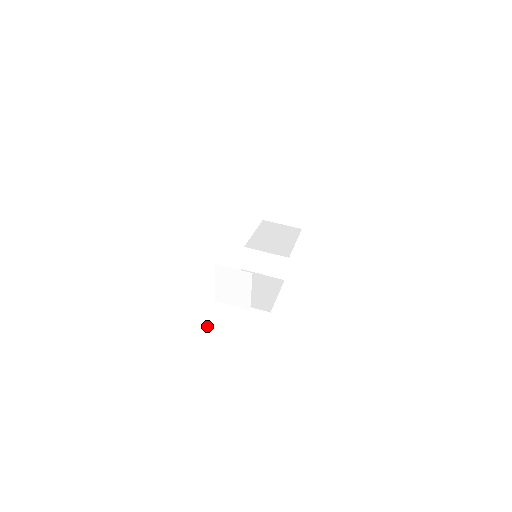
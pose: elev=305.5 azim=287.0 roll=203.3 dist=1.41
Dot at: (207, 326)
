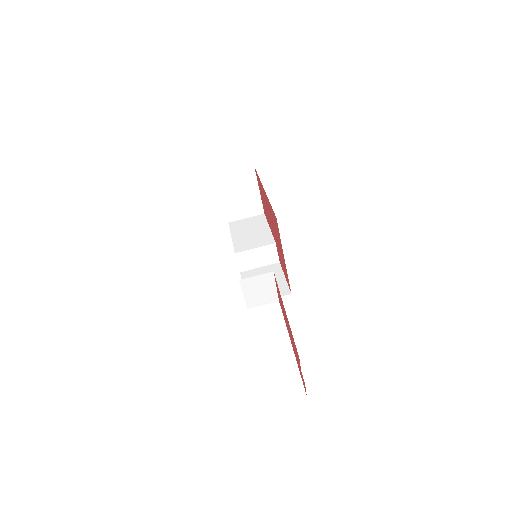
Dot at: (256, 332)
